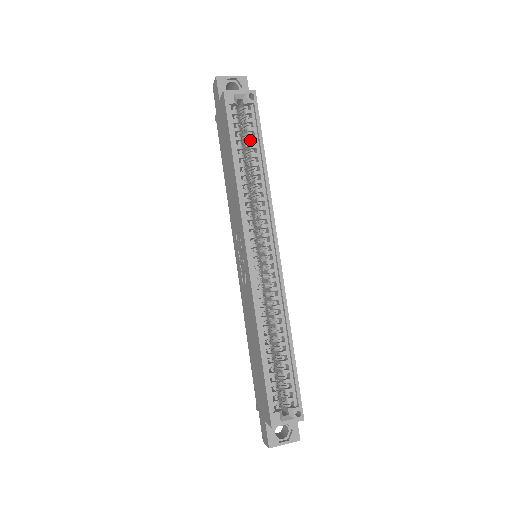
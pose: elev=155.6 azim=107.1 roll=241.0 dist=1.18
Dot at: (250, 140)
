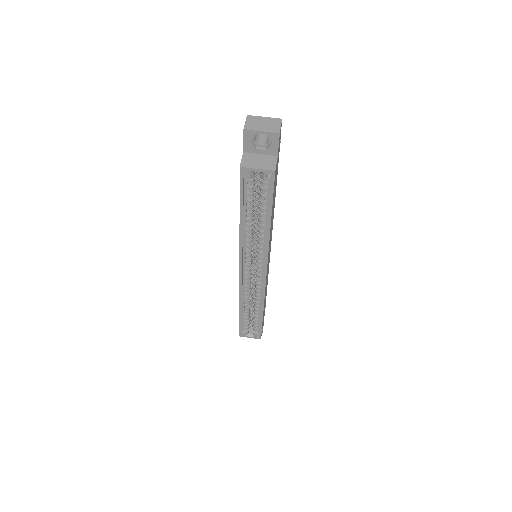
Dot at: (262, 202)
